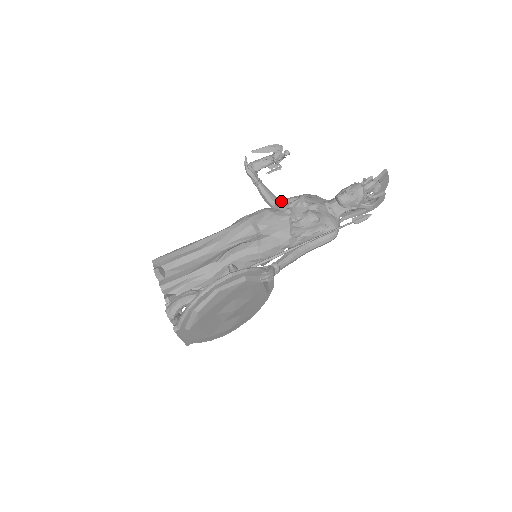
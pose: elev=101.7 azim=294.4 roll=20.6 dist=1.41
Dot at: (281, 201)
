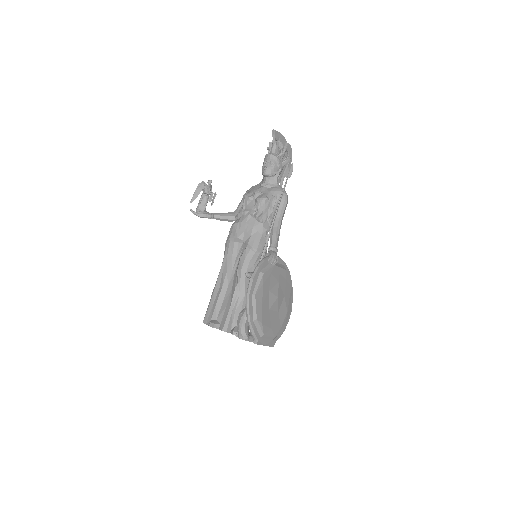
Dot at: (236, 211)
